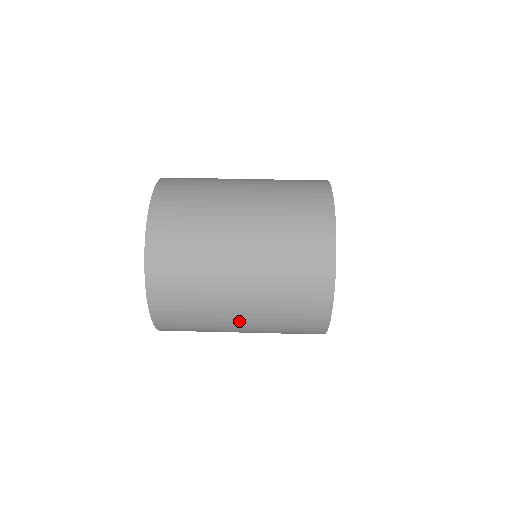
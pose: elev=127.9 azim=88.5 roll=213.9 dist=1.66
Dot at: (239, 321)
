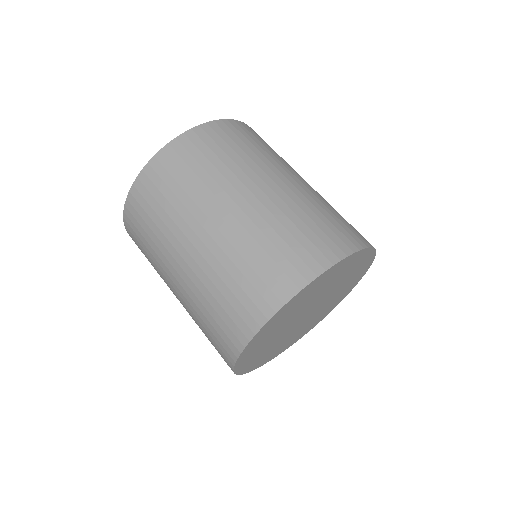
Dot at: (201, 236)
